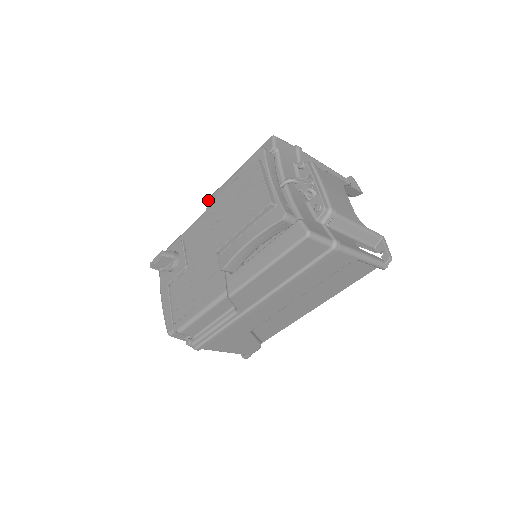
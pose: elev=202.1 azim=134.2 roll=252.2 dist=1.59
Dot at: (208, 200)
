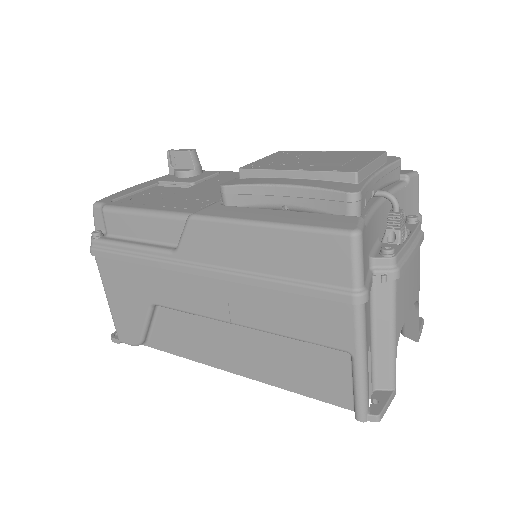
Dot at: occluded
